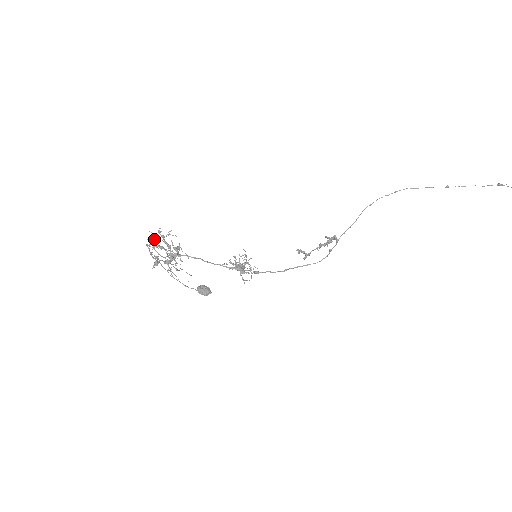
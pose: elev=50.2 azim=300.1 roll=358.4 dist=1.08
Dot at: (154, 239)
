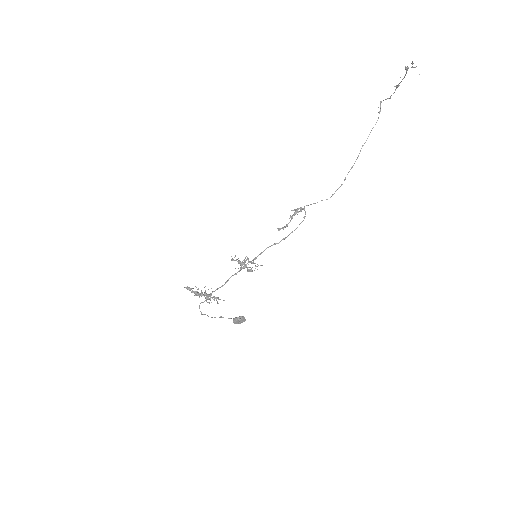
Dot at: occluded
